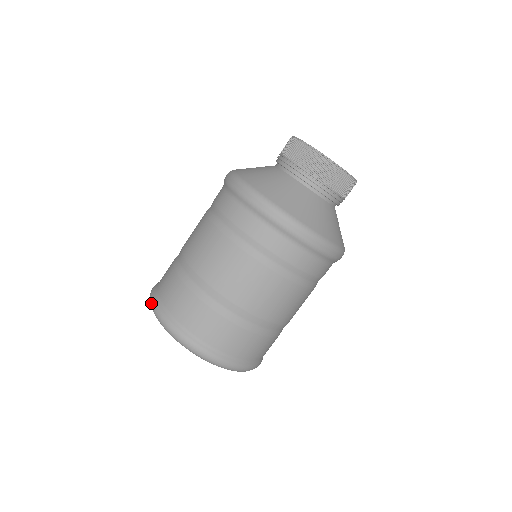
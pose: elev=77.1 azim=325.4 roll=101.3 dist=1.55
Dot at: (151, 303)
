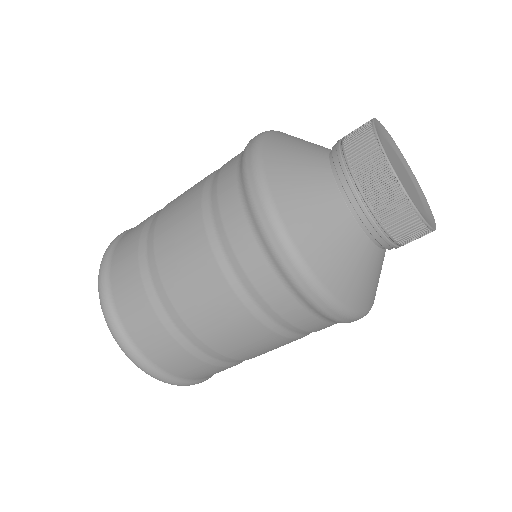
Dot at: occluded
